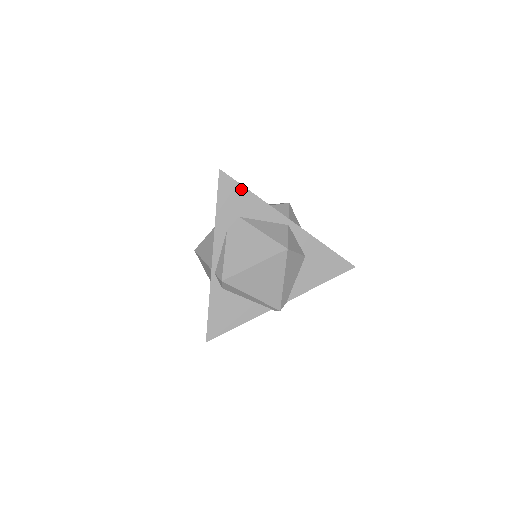
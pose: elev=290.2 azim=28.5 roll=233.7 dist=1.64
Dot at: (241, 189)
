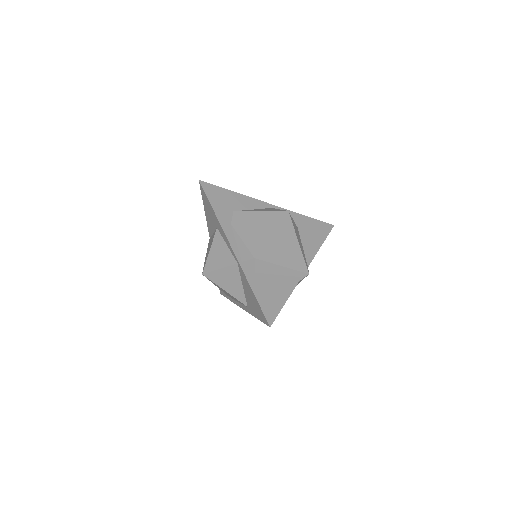
Dot at: (223, 191)
